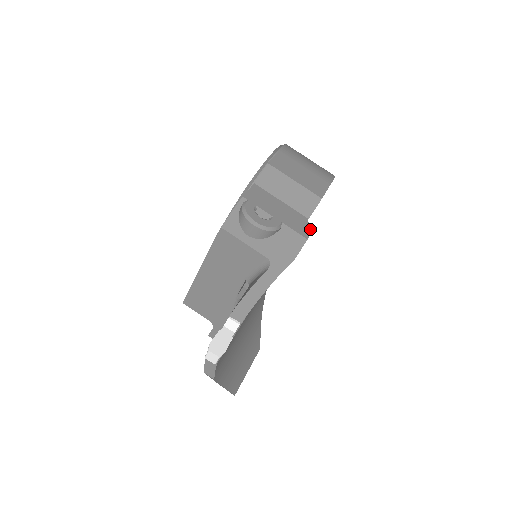
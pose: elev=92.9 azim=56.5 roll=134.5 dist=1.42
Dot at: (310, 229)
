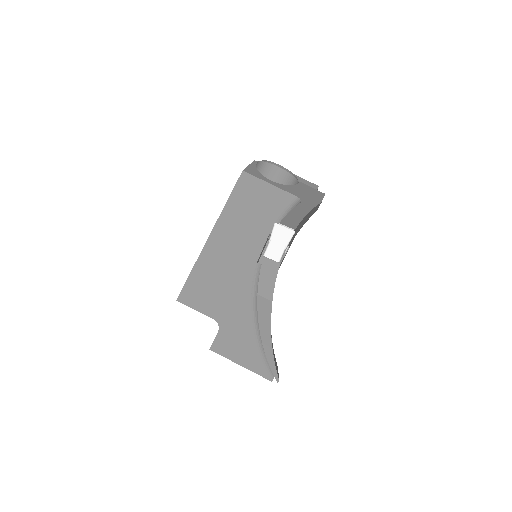
Dot at: occluded
